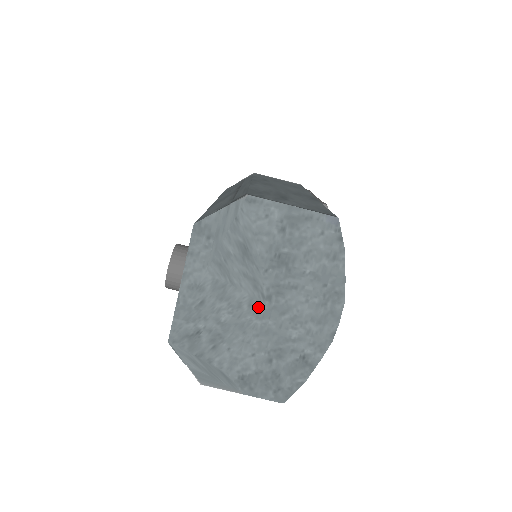
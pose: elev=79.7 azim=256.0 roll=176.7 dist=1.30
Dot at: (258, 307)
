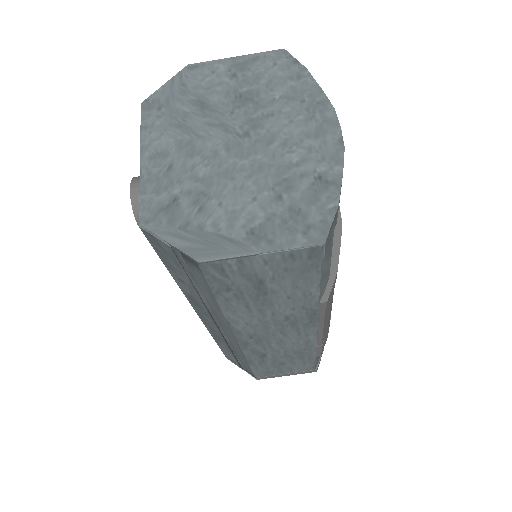
Dot at: (238, 148)
